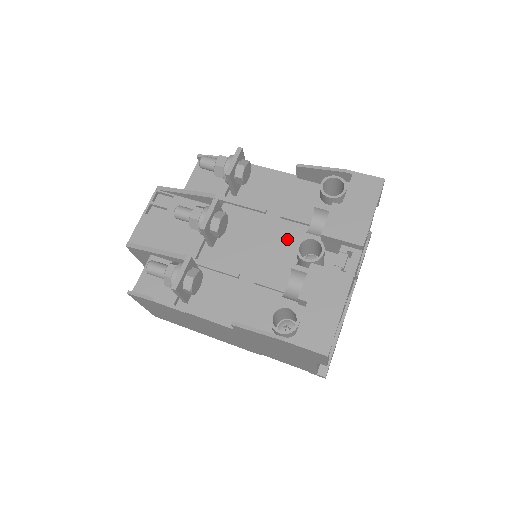
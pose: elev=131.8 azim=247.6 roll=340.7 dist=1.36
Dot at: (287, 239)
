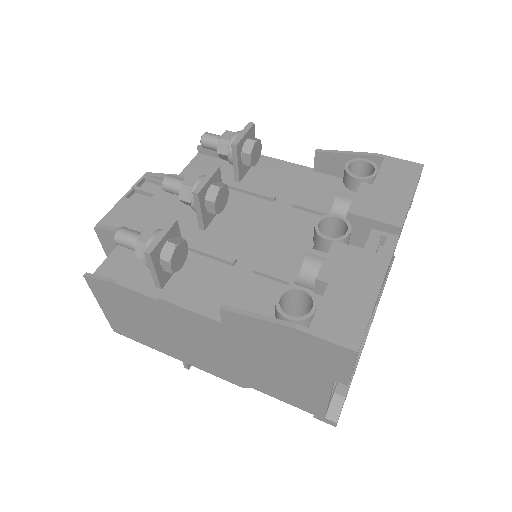
Dot at: (299, 228)
